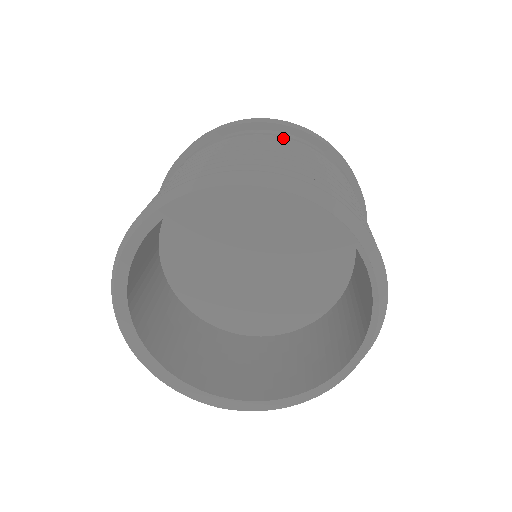
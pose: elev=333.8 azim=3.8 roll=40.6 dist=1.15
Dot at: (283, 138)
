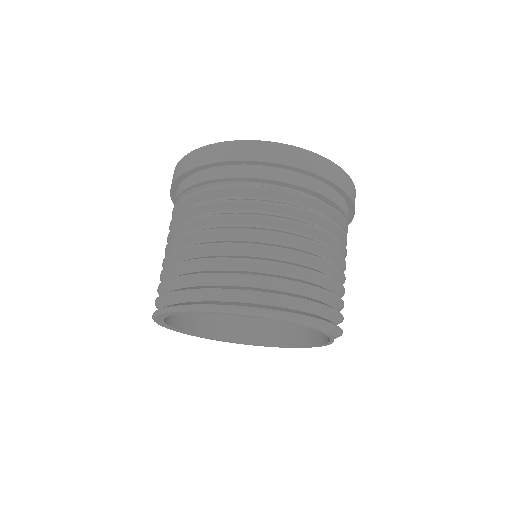
Dot at: (300, 196)
